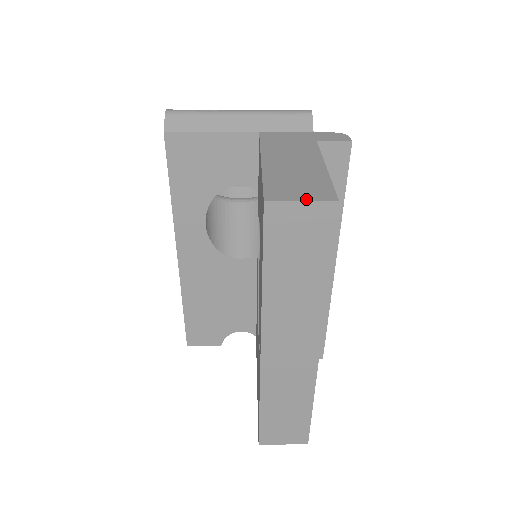
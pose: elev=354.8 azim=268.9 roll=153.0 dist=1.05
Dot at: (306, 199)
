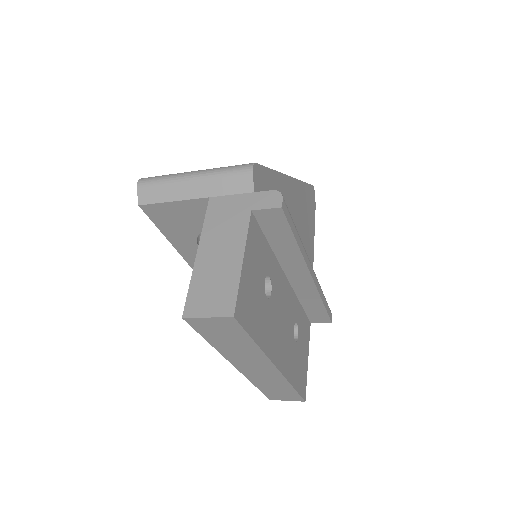
Dot at: (211, 314)
